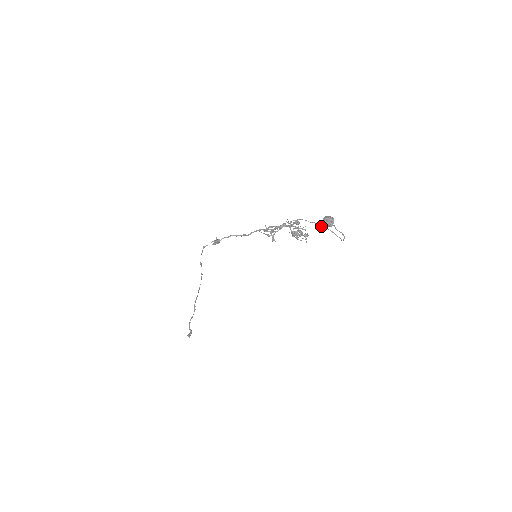
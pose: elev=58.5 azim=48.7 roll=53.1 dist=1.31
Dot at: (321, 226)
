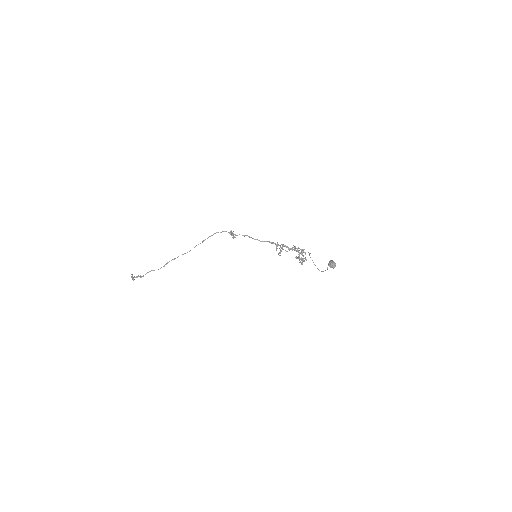
Dot at: occluded
